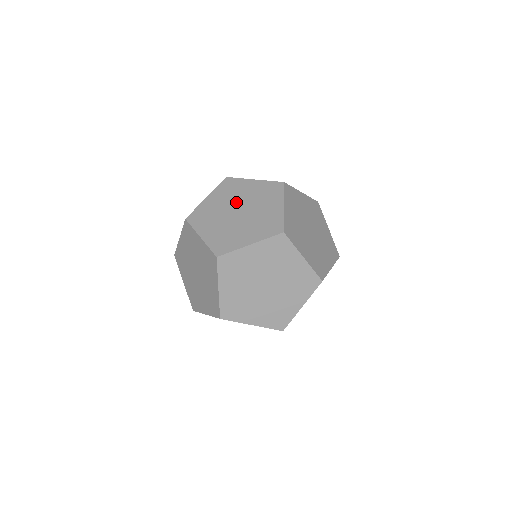
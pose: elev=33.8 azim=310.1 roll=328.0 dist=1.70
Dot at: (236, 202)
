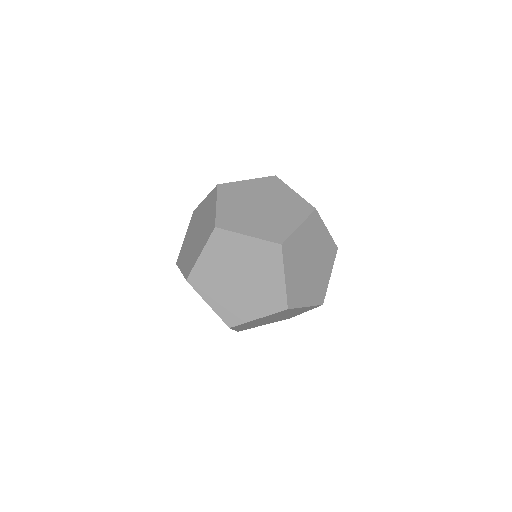
Dot at: (266, 198)
